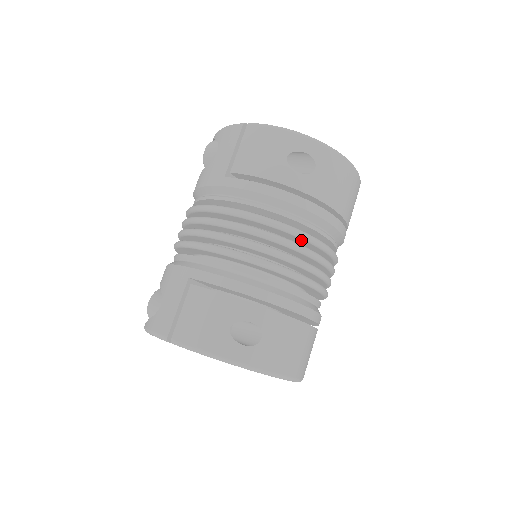
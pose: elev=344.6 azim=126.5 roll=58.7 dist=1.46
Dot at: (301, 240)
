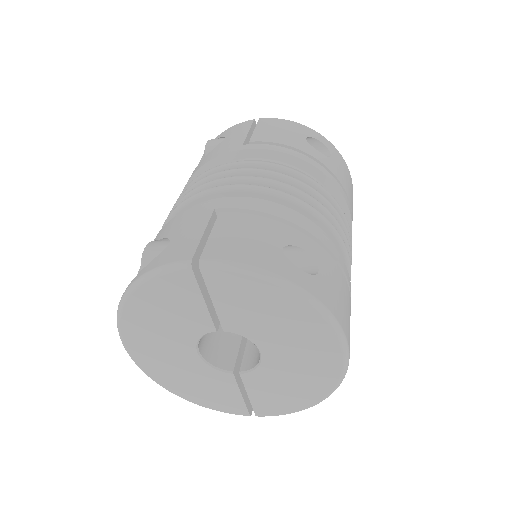
Dot at: occluded
